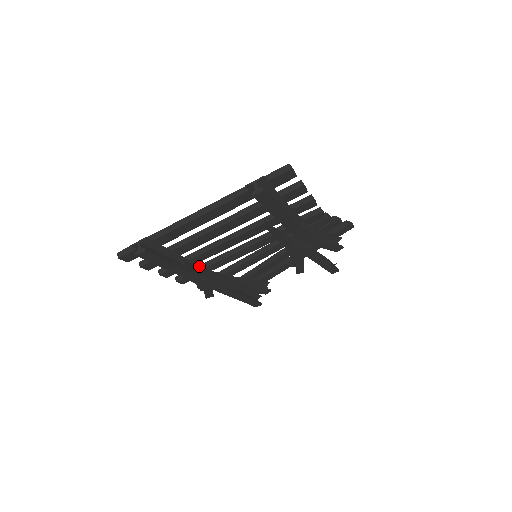
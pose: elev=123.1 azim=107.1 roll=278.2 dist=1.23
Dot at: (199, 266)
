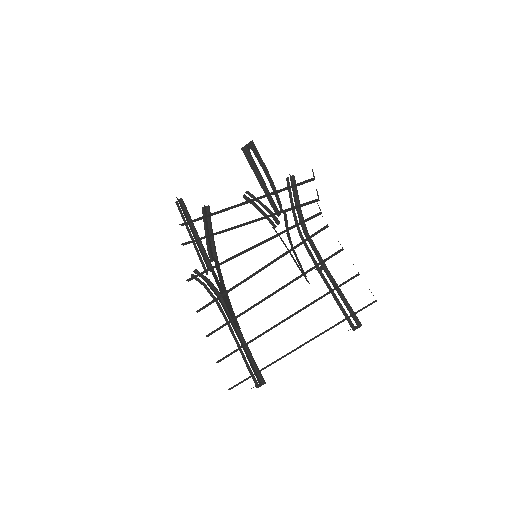
Dot at: (226, 303)
